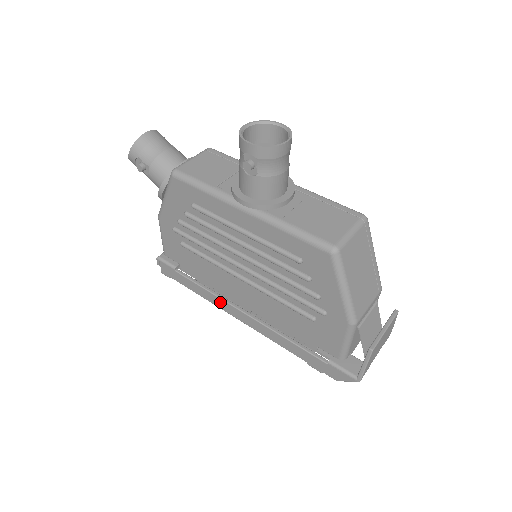
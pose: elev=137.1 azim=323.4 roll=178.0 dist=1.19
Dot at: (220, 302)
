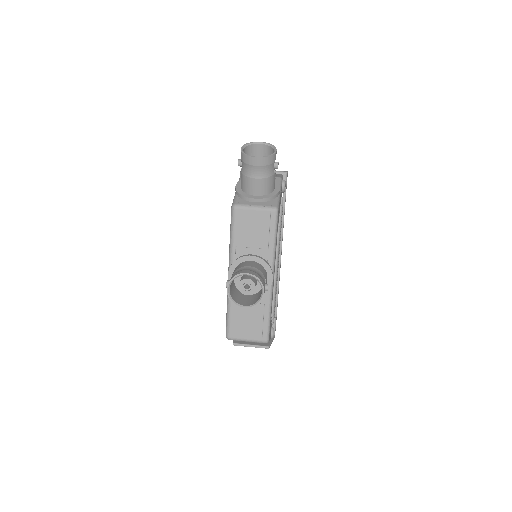
Dot at: occluded
